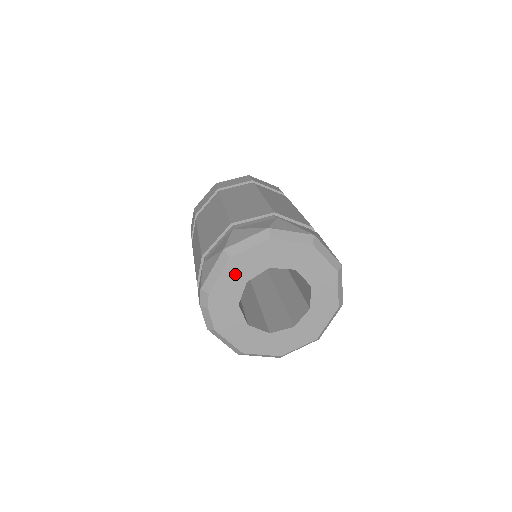
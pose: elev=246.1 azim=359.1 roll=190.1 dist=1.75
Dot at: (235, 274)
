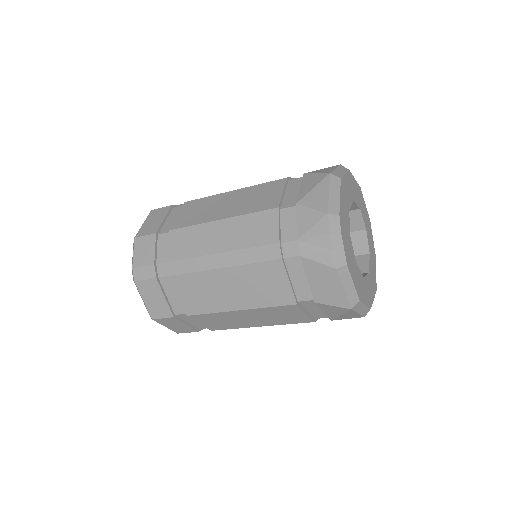
Dot at: (344, 199)
